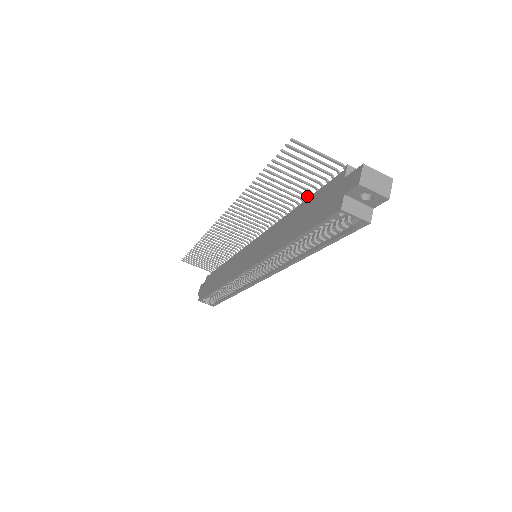
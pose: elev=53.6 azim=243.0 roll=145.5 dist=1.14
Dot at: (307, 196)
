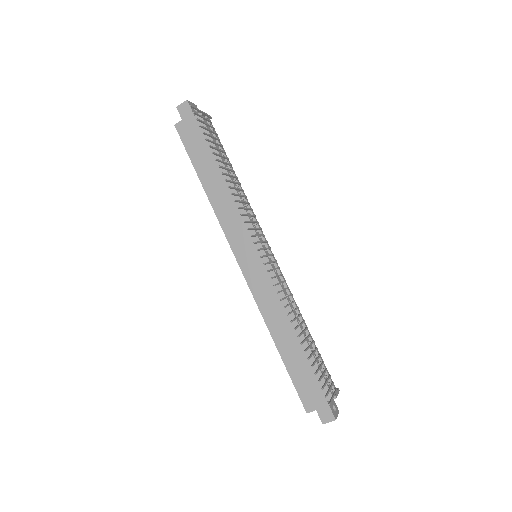
Dot at: occluded
